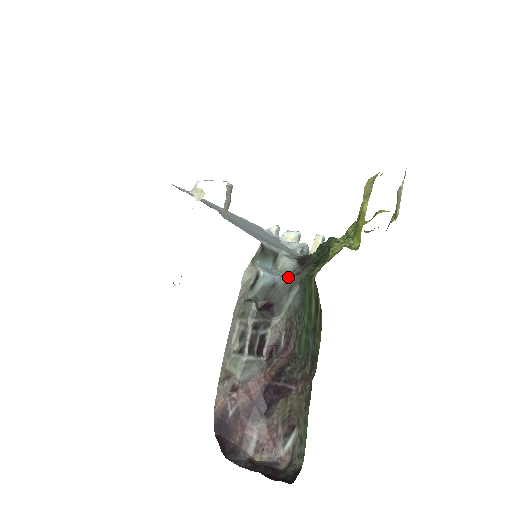
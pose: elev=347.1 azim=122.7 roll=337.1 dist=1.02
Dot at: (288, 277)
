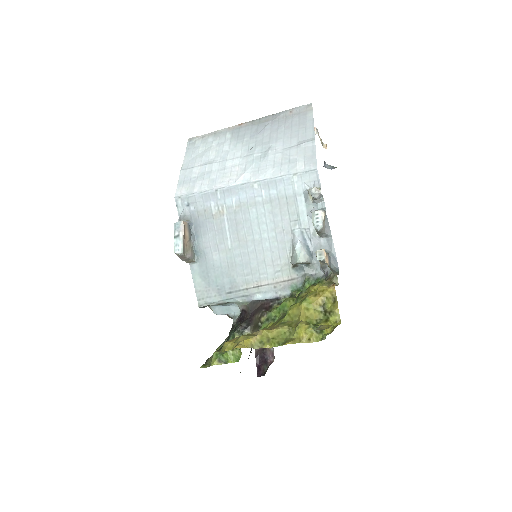
Dot at: (233, 320)
